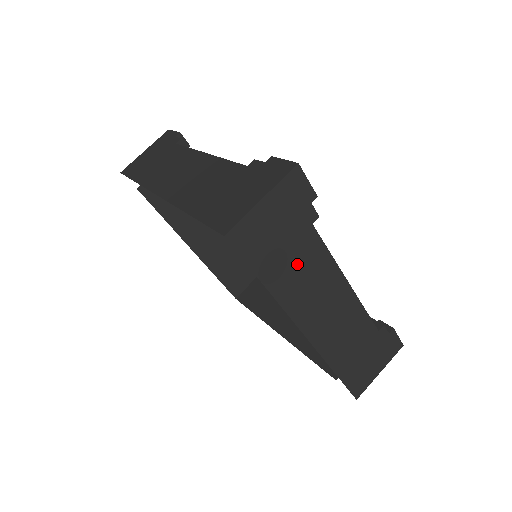
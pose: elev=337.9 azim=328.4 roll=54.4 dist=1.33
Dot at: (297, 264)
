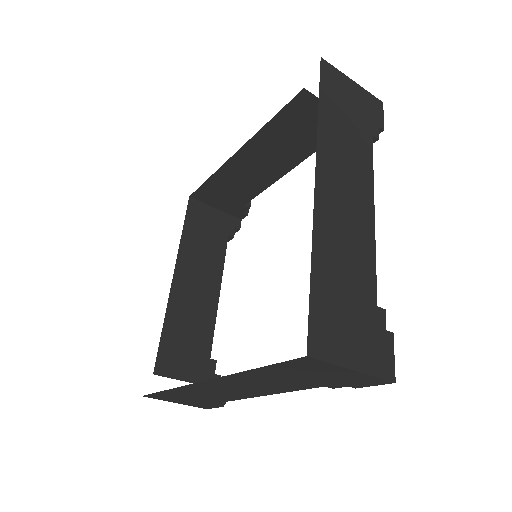
Dot at: (347, 135)
